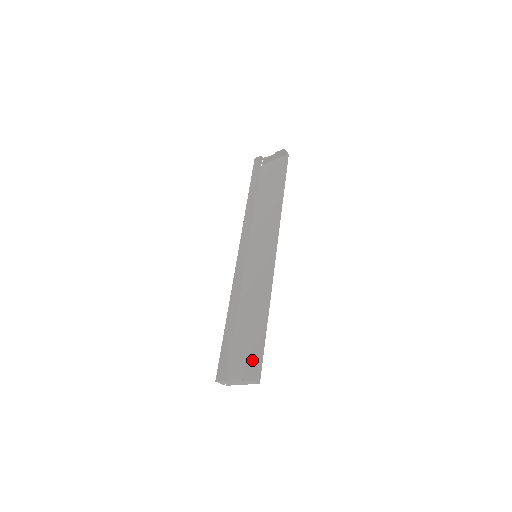
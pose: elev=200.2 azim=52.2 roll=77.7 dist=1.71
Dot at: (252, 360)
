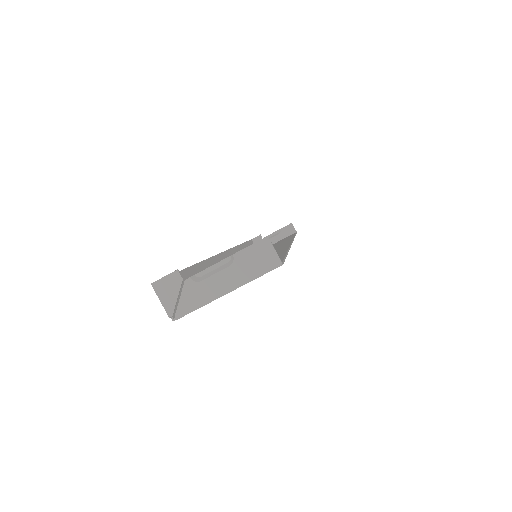
Dot at: occluded
